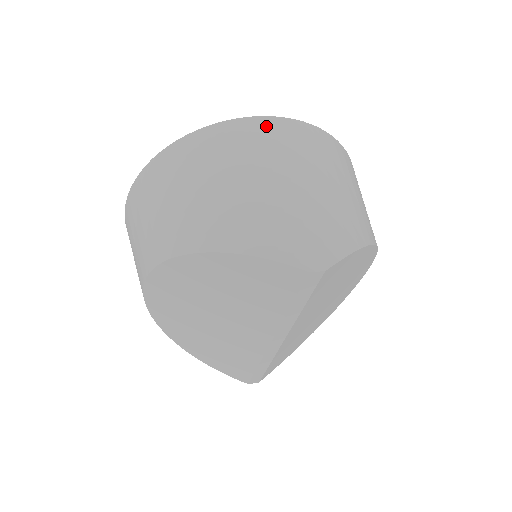
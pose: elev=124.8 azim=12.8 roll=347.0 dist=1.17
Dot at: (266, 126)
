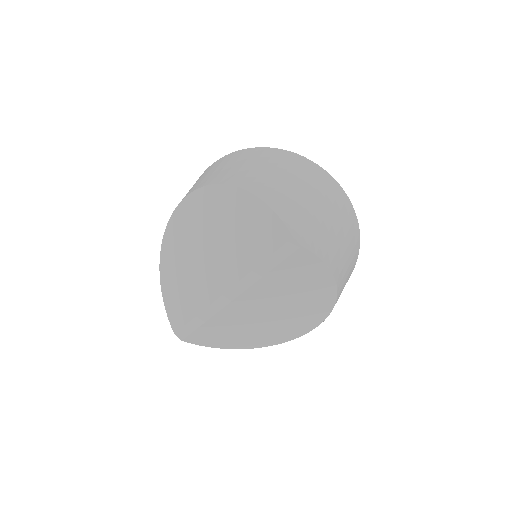
Dot at: (328, 178)
